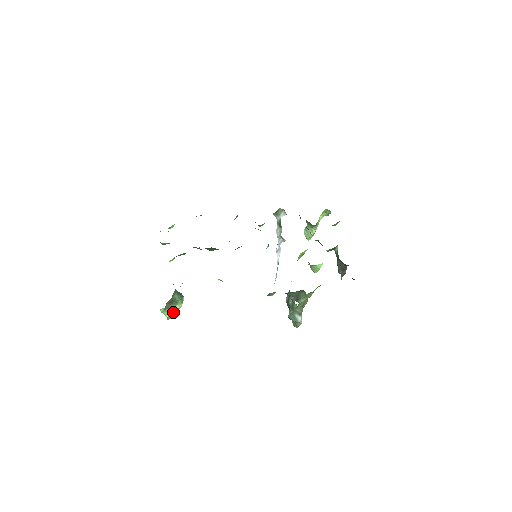
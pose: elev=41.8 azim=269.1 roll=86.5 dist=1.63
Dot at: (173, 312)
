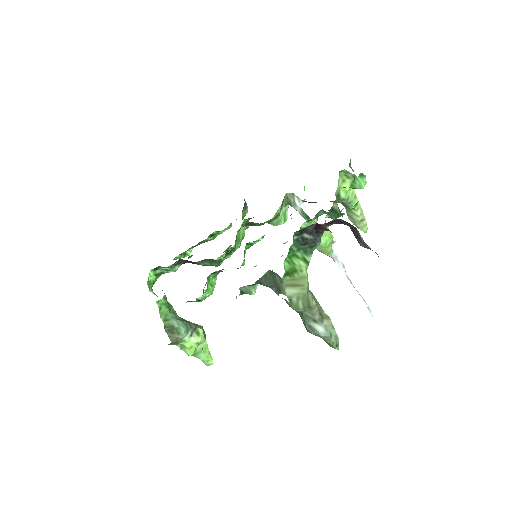
Dot at: (191, 348)
